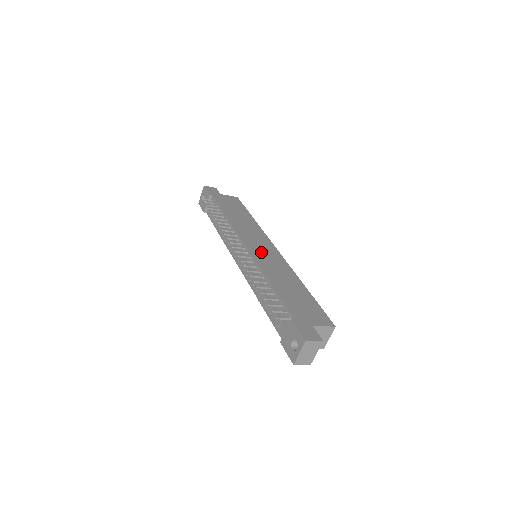
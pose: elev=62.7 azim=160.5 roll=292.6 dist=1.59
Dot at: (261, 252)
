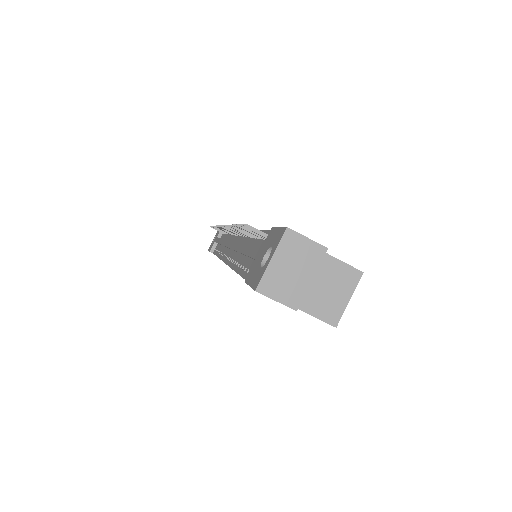
Dot at: occluded
